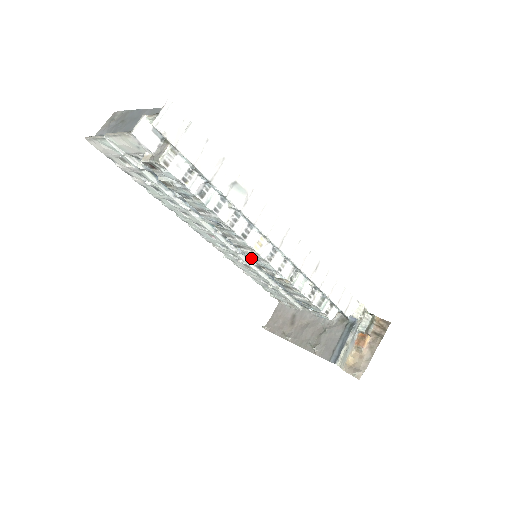
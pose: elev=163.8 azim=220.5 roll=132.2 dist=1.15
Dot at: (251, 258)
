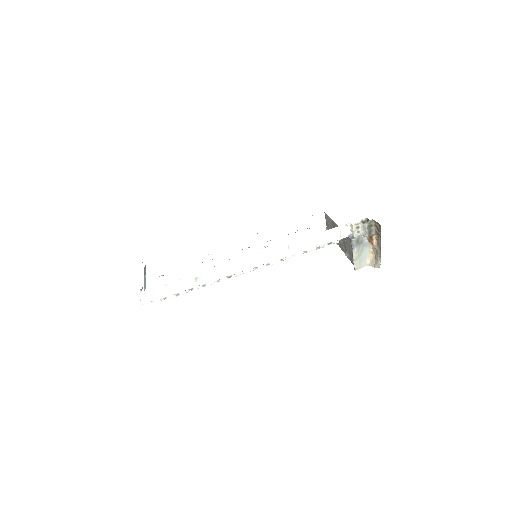
Dot at: occluded
